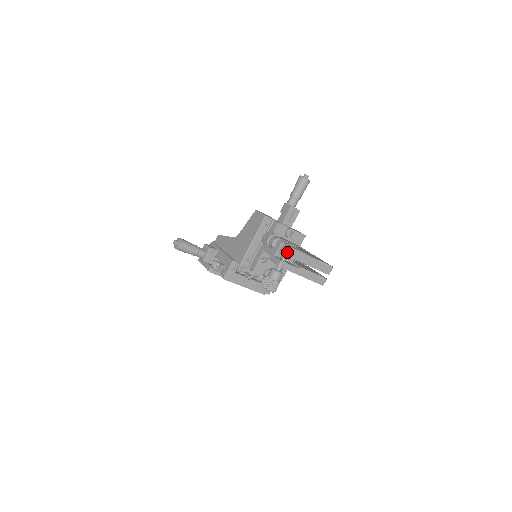
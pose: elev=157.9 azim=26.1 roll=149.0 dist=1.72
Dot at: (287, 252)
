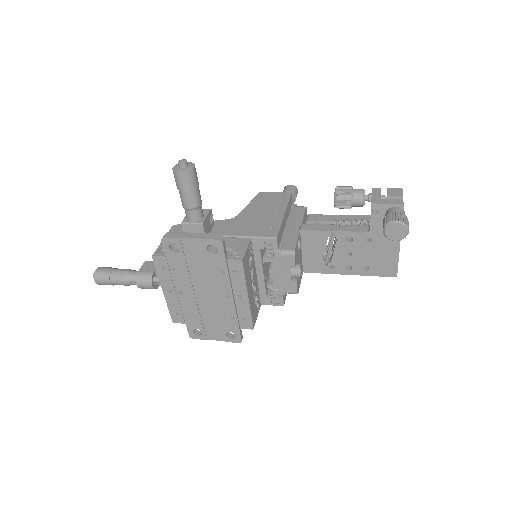
Dot at: (402, 193)
